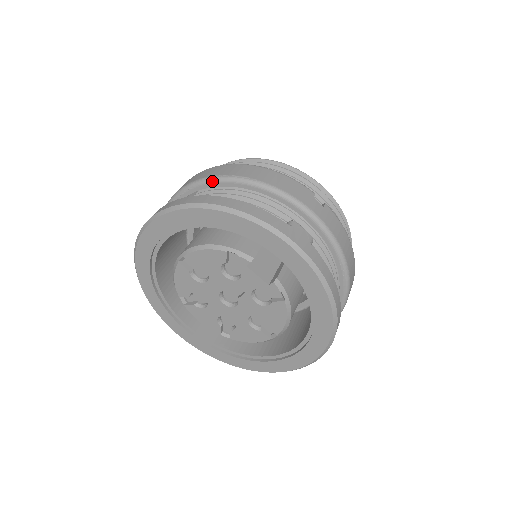
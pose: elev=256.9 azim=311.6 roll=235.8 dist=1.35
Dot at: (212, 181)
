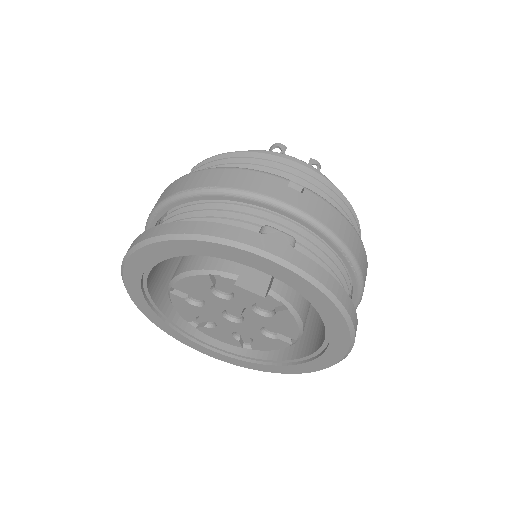
Dot at: (174, 200)
